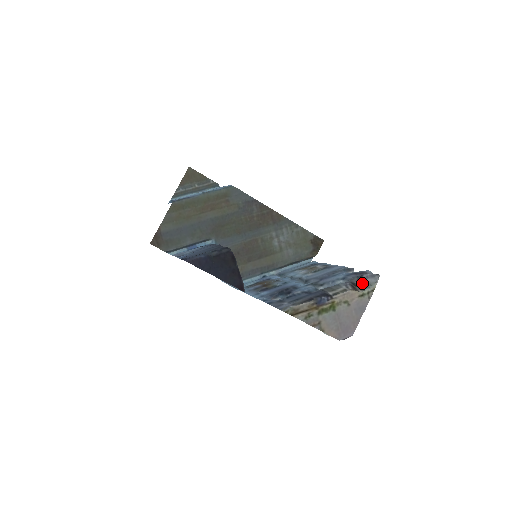
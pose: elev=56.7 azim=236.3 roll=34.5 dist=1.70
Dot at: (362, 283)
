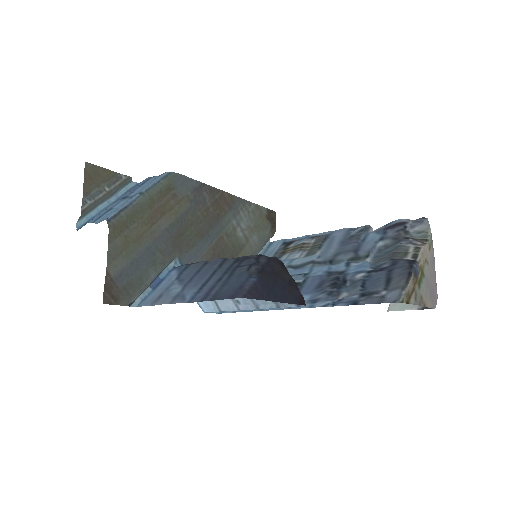
Dot at: (412, 234)
